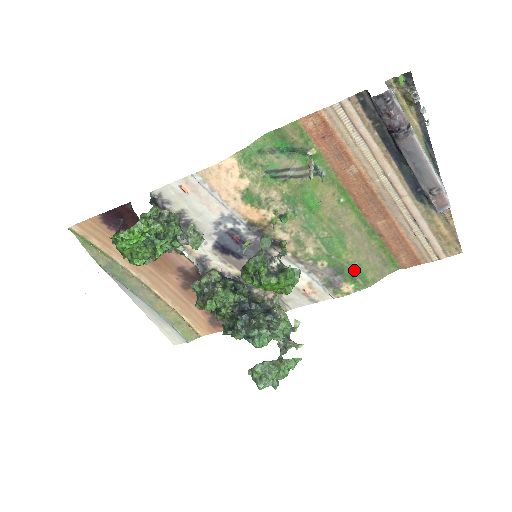
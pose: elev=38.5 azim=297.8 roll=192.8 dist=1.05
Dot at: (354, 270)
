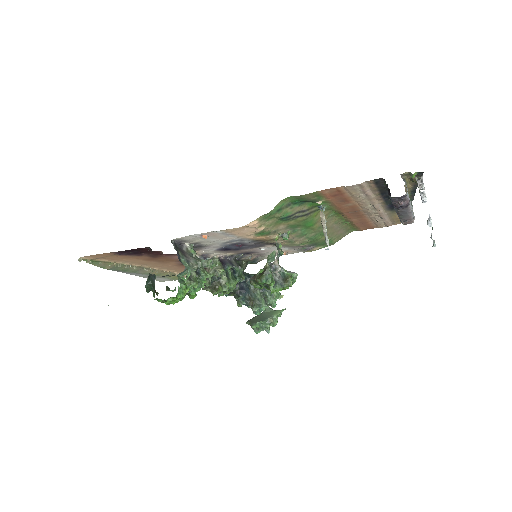
Dot at: occluded
